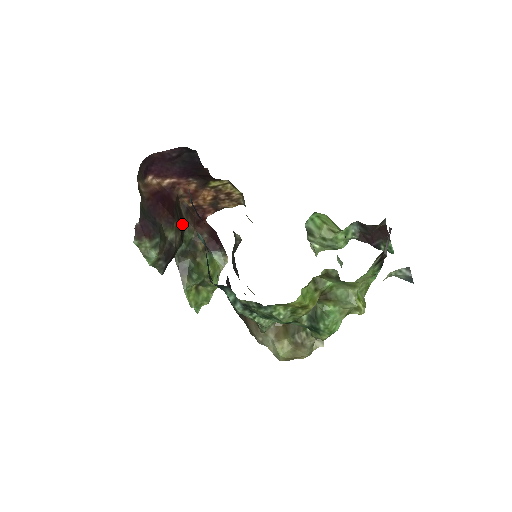
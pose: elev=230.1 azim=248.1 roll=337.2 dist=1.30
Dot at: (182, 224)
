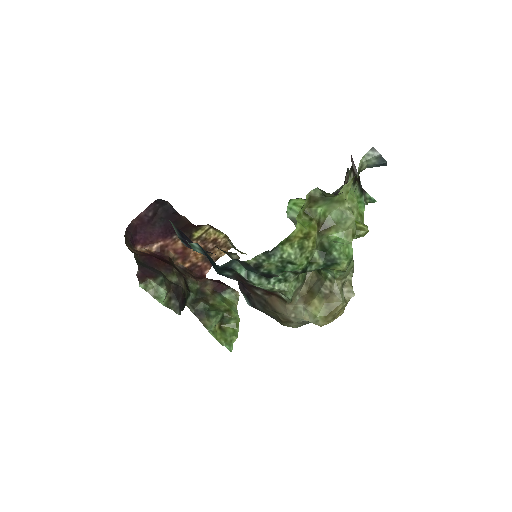
Dot at: occluded
